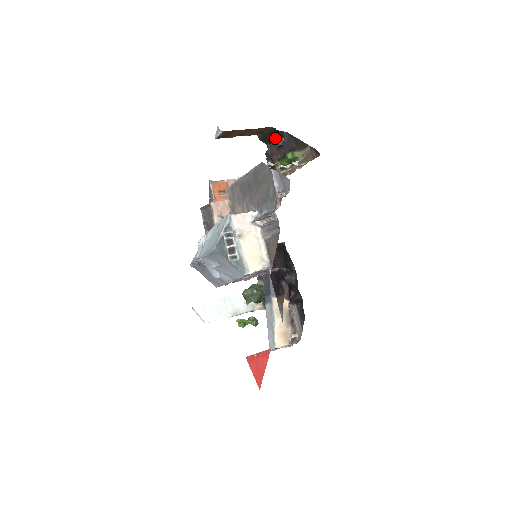
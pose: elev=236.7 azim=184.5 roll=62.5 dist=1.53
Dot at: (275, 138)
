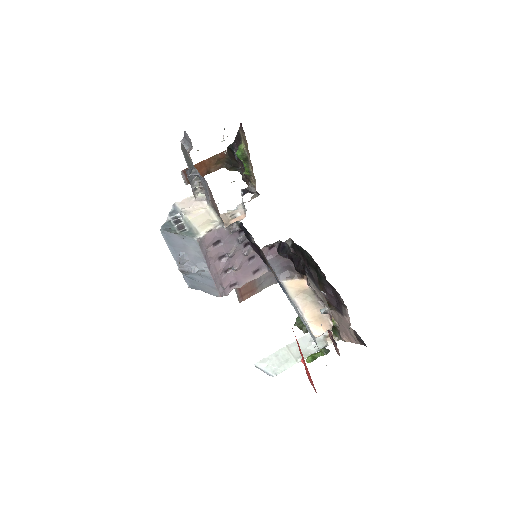
Dot at: (235, 158)
